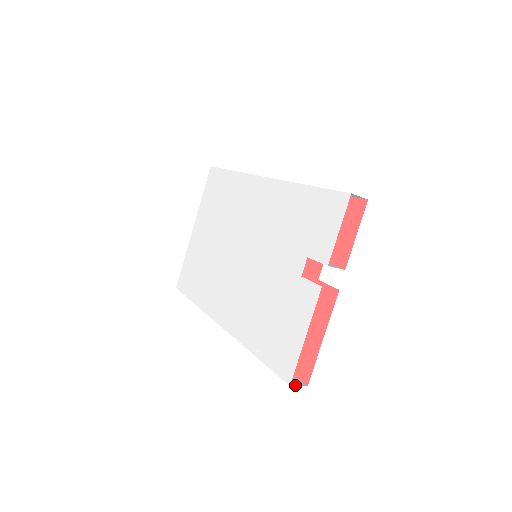
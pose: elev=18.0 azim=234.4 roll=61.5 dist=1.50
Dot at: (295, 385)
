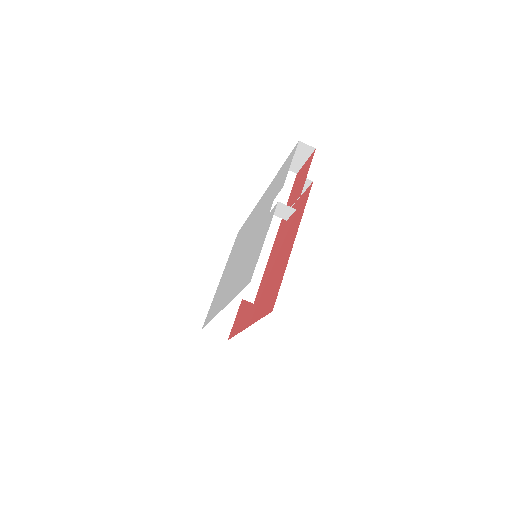
Dot at: occluded
